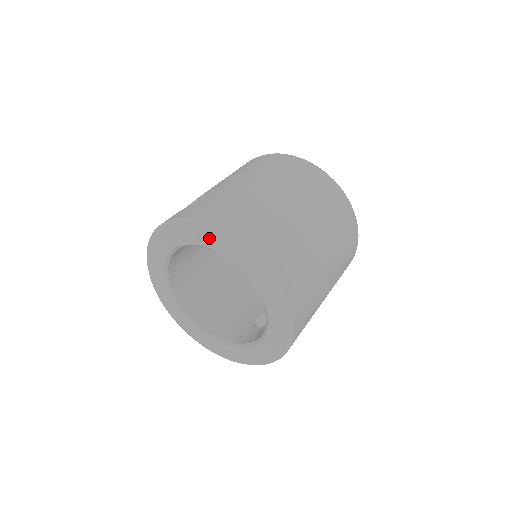
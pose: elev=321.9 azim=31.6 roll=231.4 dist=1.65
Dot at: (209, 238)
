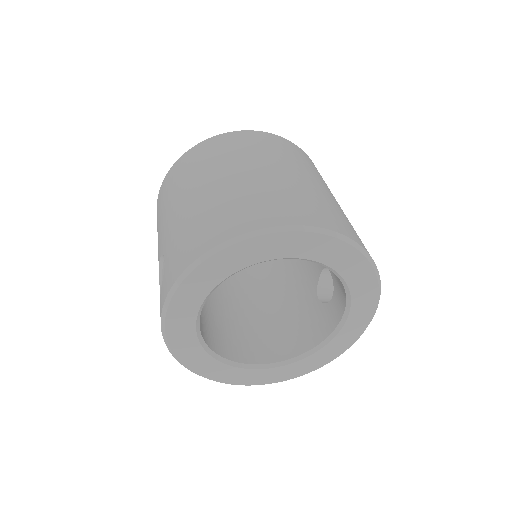
Dot at: (214, 270)
